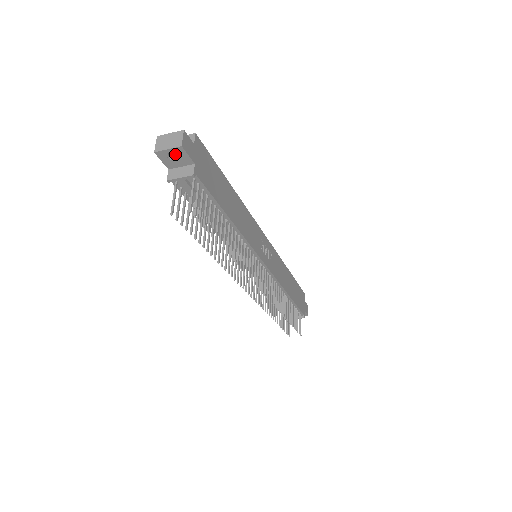
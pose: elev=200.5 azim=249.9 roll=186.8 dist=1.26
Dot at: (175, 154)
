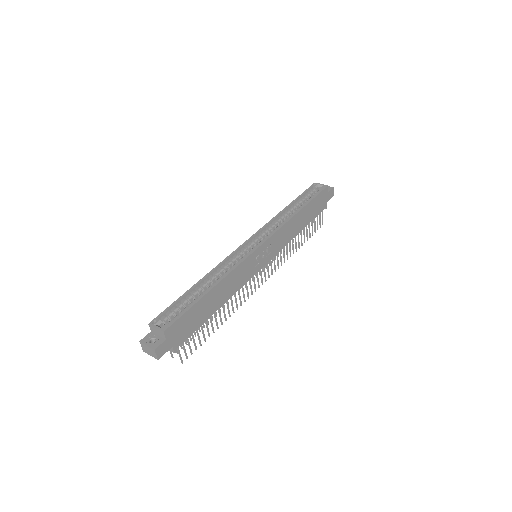
Dot at: occluded
